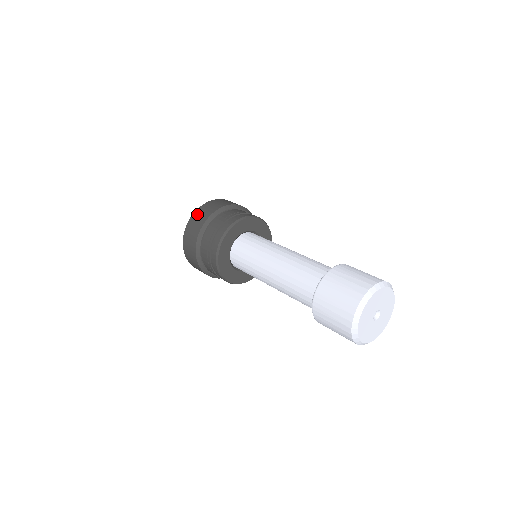
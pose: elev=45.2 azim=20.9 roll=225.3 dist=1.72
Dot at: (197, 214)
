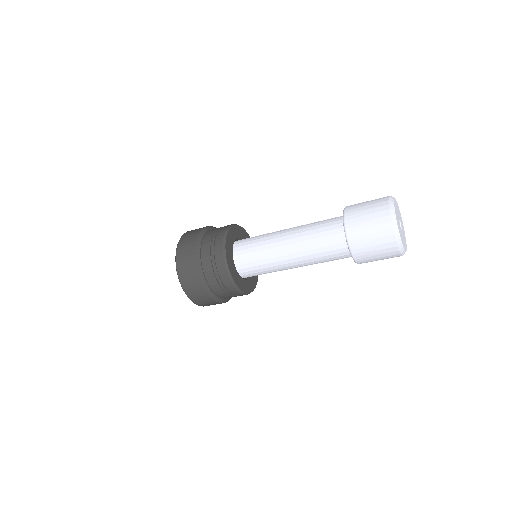
Dot at: (187, 233)
